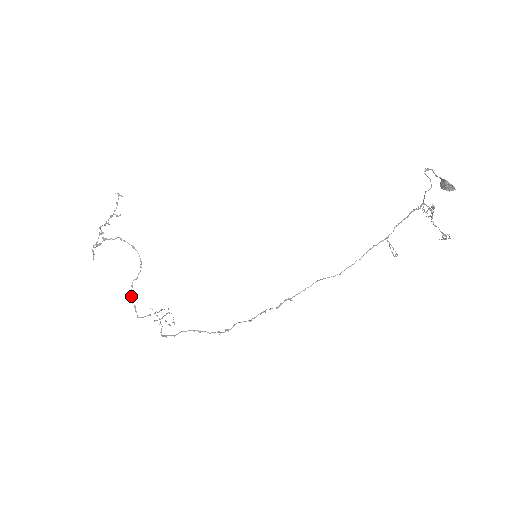
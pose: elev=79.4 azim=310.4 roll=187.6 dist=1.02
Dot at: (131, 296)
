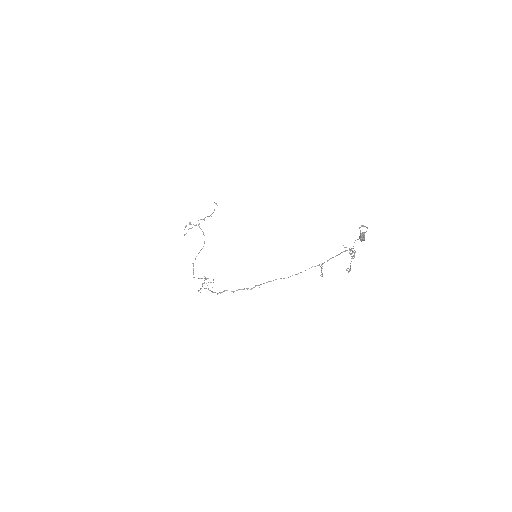
Dot at: occluded
